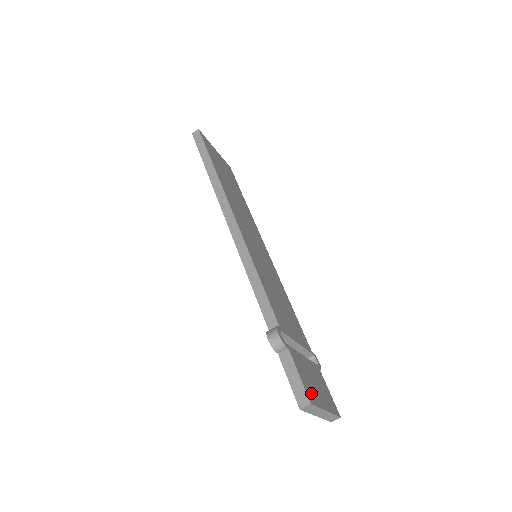
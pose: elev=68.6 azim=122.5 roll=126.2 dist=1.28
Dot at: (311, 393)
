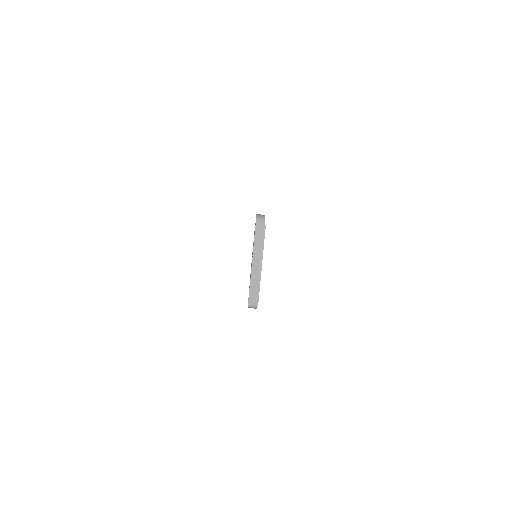
Dot at: occluded
